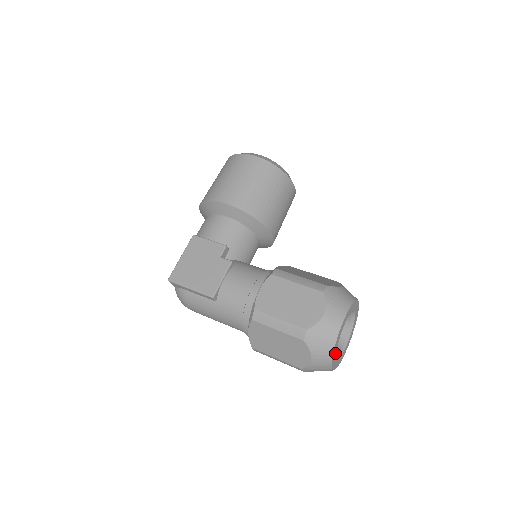
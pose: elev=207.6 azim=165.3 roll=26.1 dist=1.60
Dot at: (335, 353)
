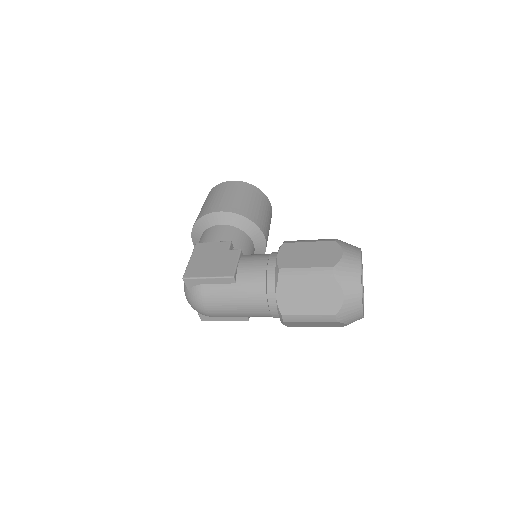
Dot at: occluded
